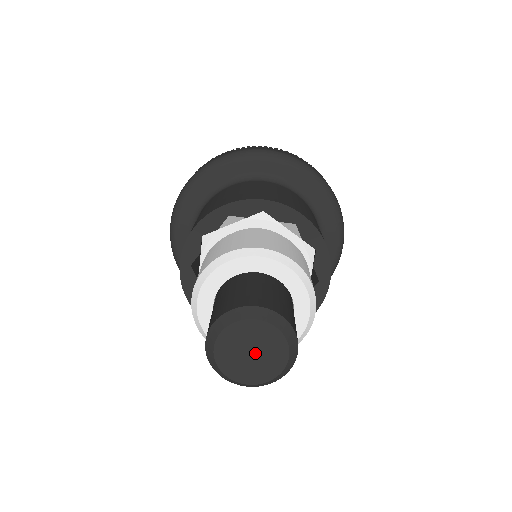
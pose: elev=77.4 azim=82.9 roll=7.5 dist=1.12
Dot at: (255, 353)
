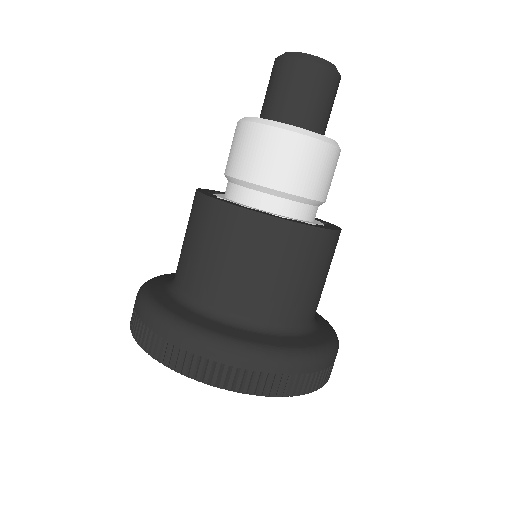
Dot at: occluded
